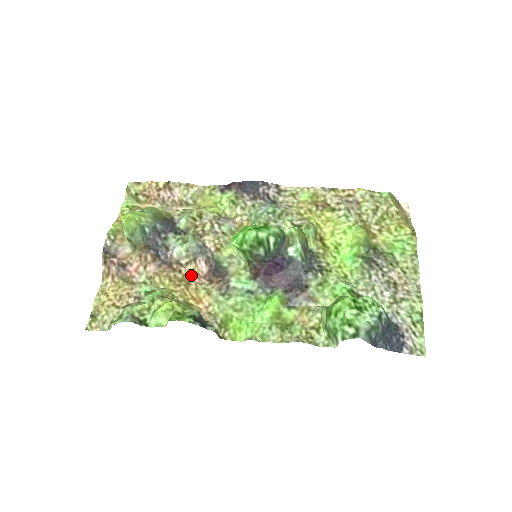
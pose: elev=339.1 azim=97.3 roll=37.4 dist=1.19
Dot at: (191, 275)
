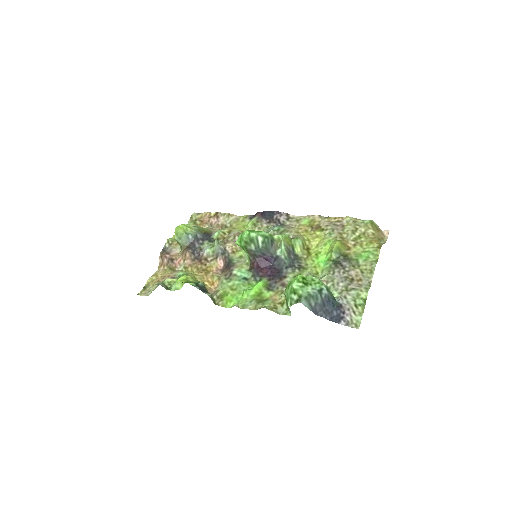
Dot at: (211, 267)
